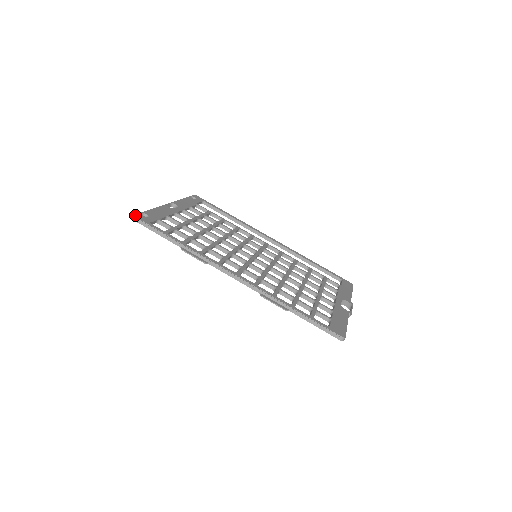
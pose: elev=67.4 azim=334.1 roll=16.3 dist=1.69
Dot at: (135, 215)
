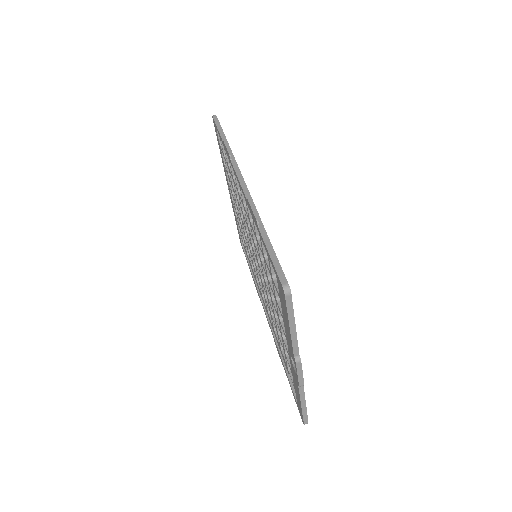
Dot at: occluded
